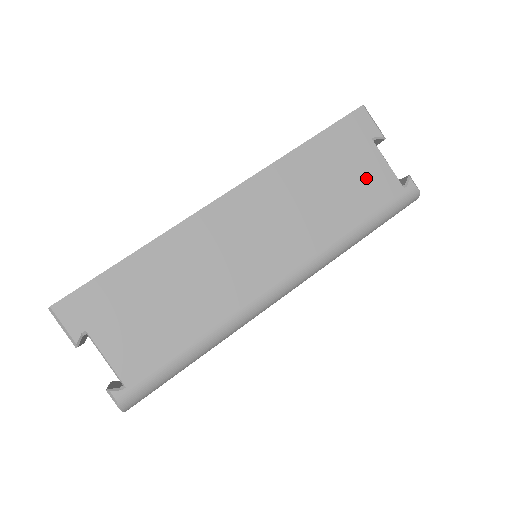
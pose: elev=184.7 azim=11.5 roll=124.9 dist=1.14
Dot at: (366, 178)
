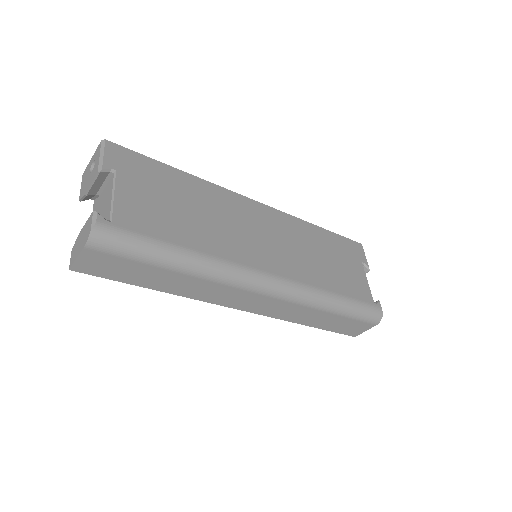
Dot at: (352, 276)
